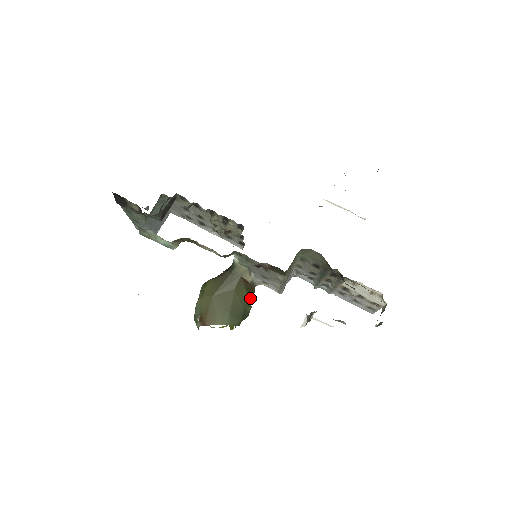
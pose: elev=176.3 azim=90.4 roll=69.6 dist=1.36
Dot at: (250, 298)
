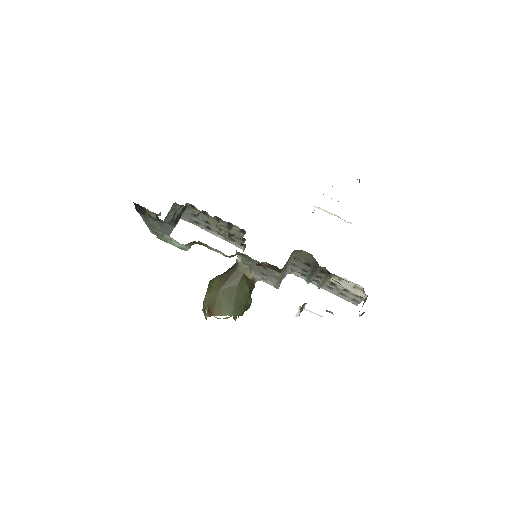
Dot at: (251, 292)
